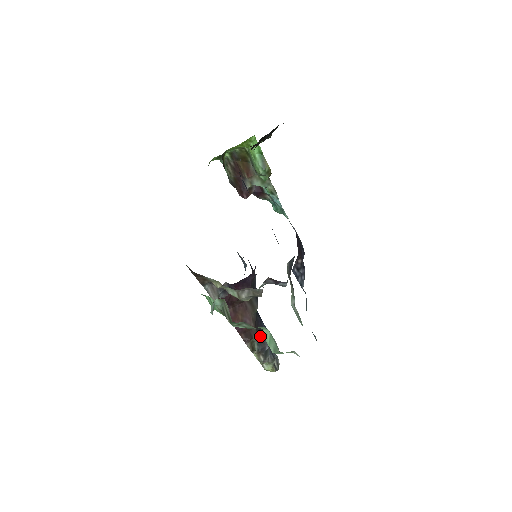
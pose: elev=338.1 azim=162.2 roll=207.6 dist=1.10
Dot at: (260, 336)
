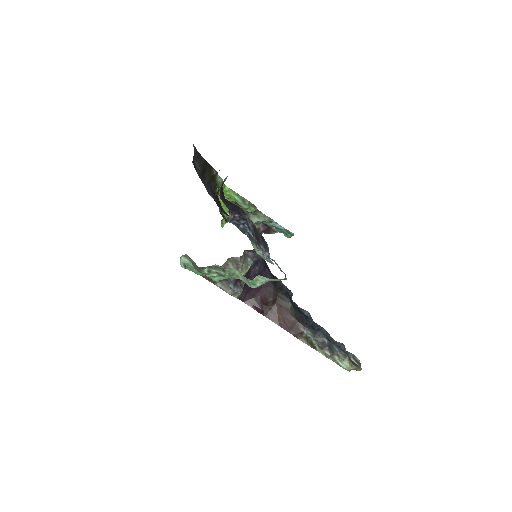
Dot at: (308, 328)
